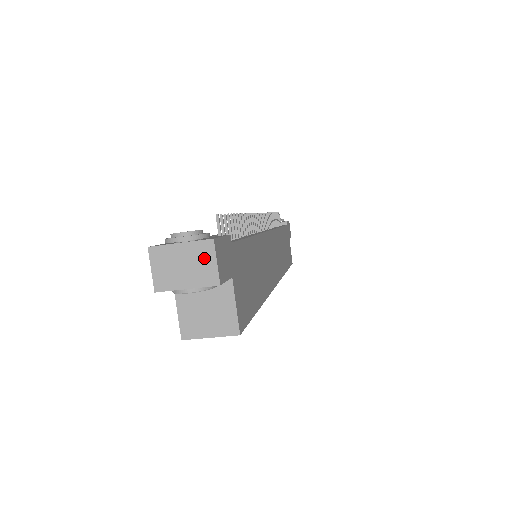
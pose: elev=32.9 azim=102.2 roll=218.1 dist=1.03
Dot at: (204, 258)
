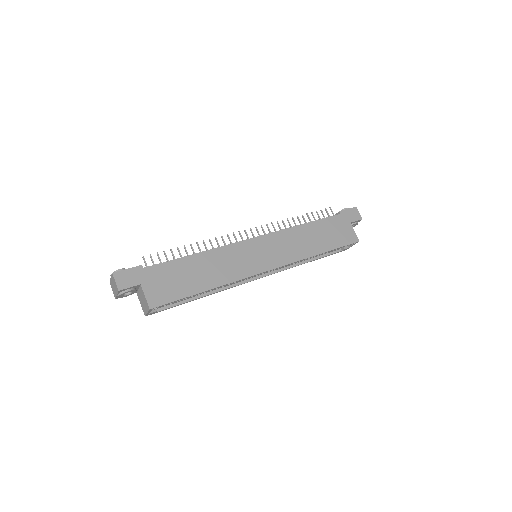
Dot at: (114, 281)
